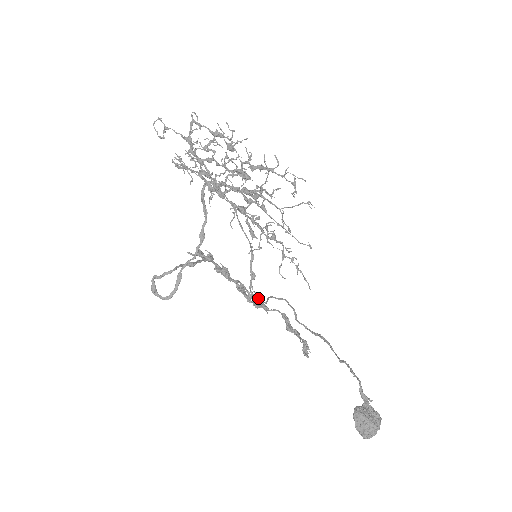
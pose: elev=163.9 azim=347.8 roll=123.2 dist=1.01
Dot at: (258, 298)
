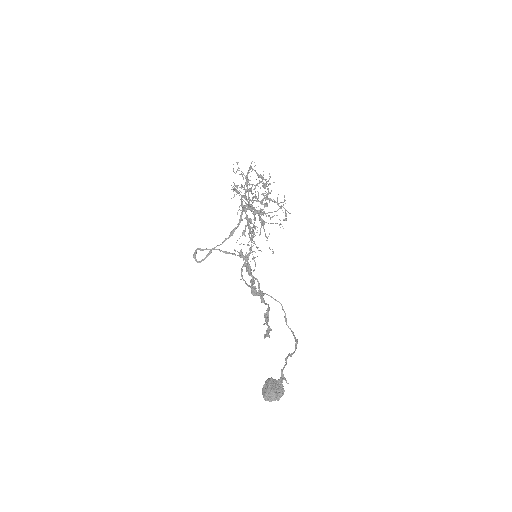
Dot at: occluded
